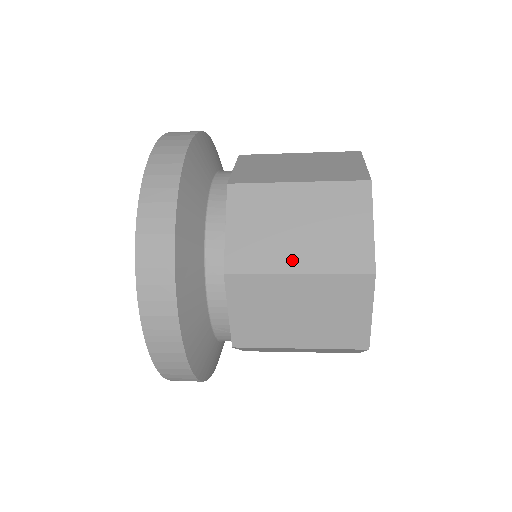
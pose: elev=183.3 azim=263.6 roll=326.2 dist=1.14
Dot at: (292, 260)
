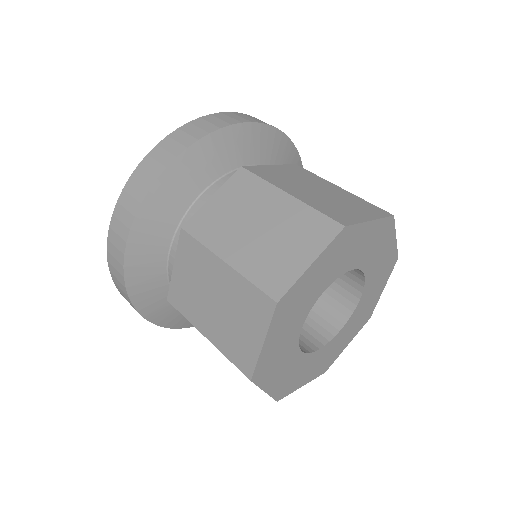
Dot at: (204, 324)
